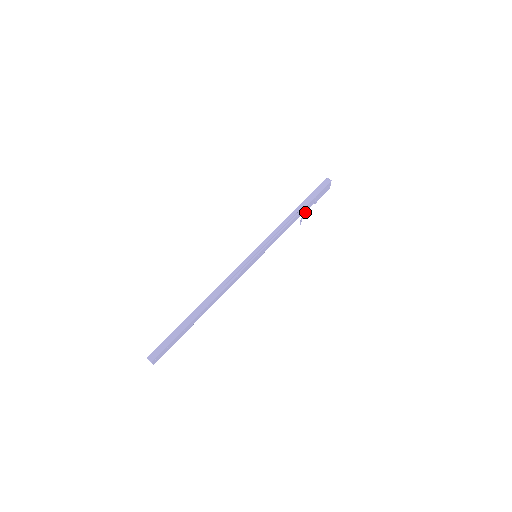
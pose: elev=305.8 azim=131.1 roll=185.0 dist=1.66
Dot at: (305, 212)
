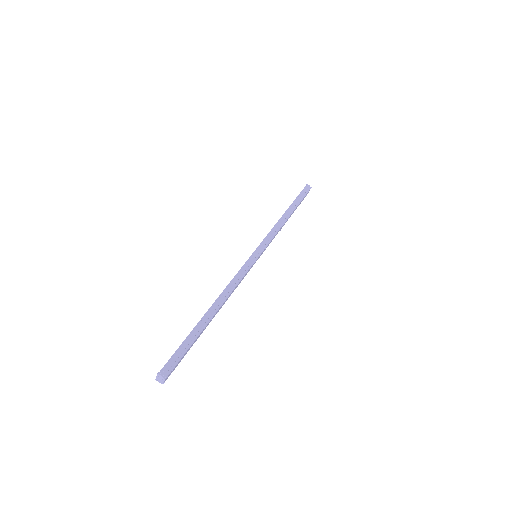
Dot at: occluded
